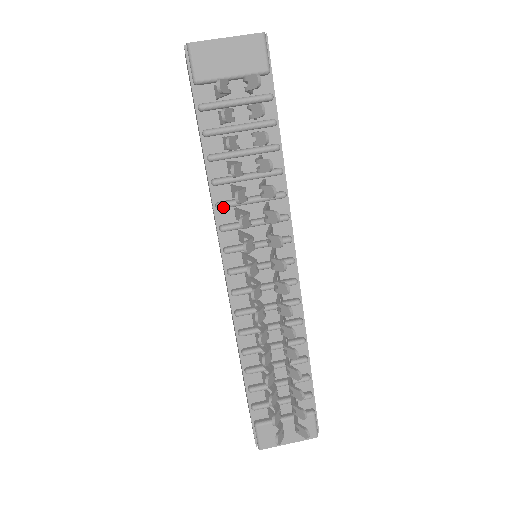
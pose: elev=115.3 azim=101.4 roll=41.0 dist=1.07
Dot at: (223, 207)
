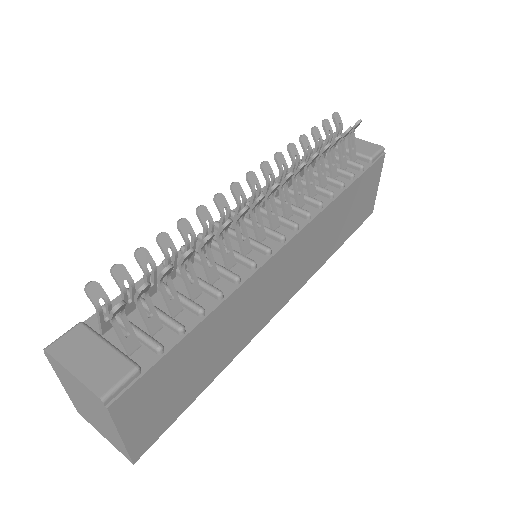
Dot at: occluded
